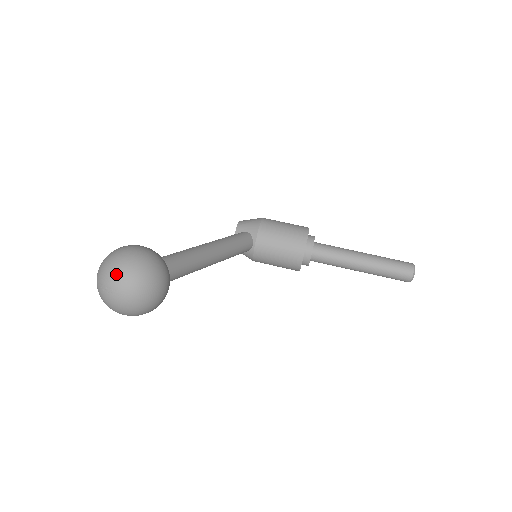
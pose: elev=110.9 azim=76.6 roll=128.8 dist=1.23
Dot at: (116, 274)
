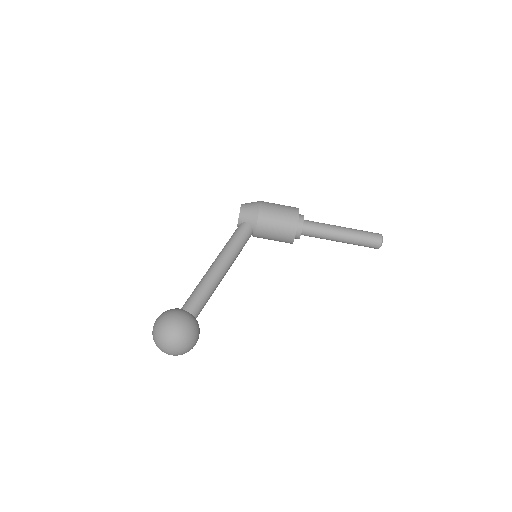
Dot at: (167, 347)
